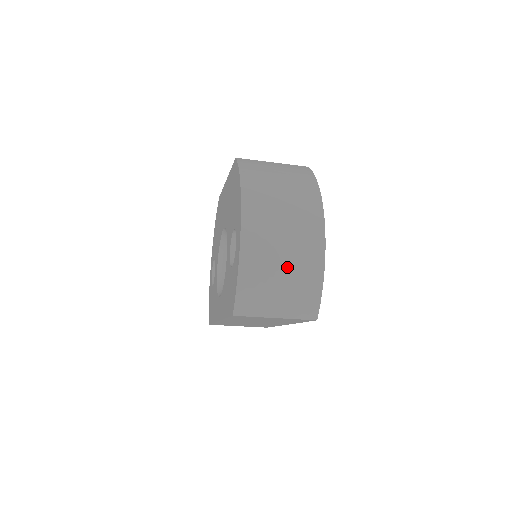
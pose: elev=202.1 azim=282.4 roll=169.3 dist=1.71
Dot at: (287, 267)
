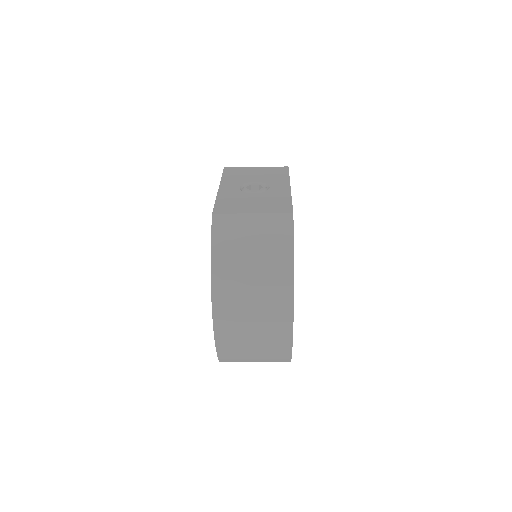
Dot at: (258, 343)
